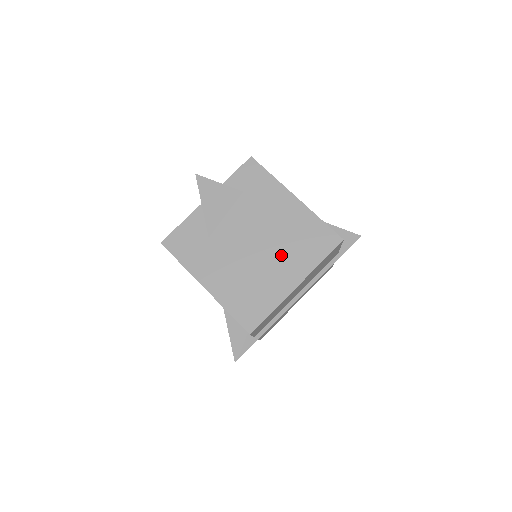
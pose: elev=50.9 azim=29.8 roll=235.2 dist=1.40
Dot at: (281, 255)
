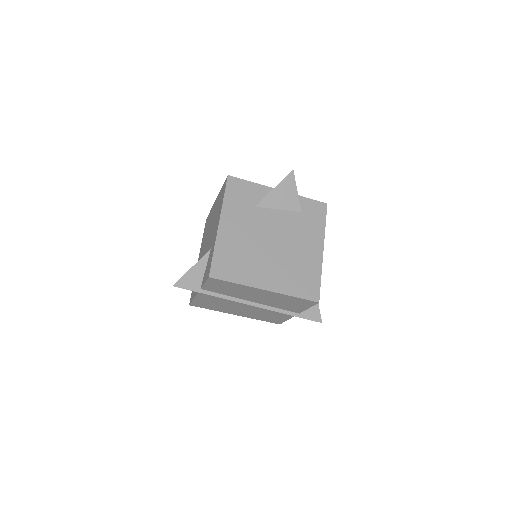
Dot at: (279, 265)
